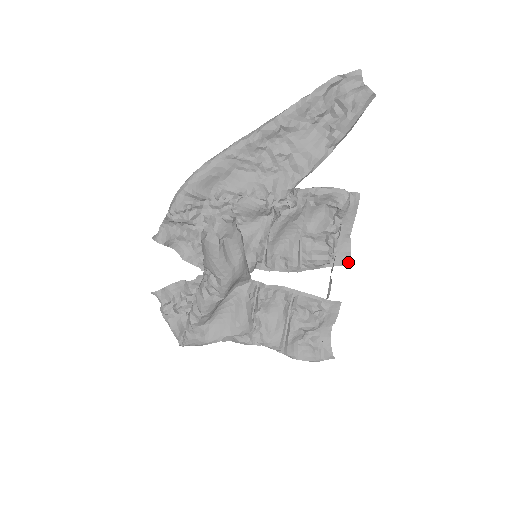
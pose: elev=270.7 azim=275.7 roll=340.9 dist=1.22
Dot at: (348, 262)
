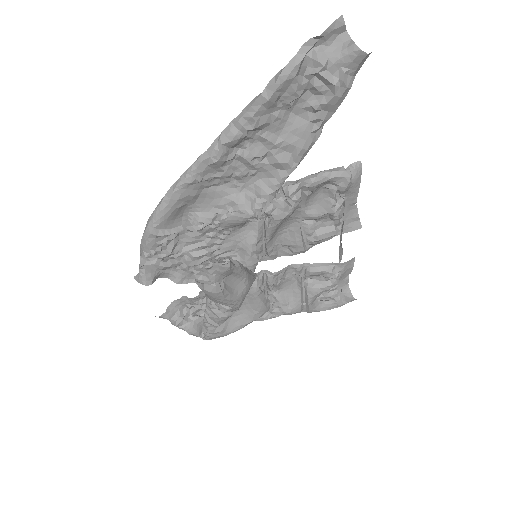
Dot at: (357, 227)
